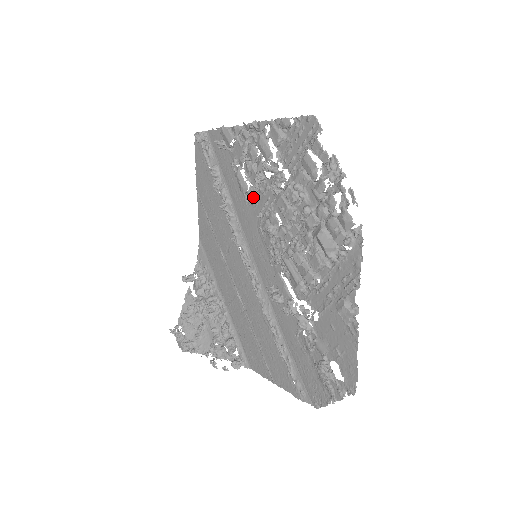
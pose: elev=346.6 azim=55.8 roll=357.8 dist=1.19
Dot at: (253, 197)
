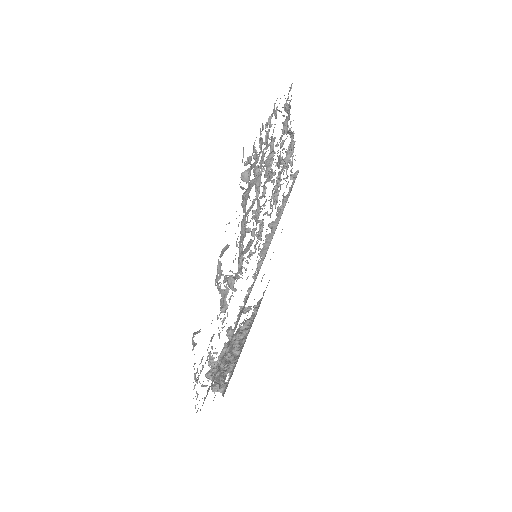
Dot at: occluded
